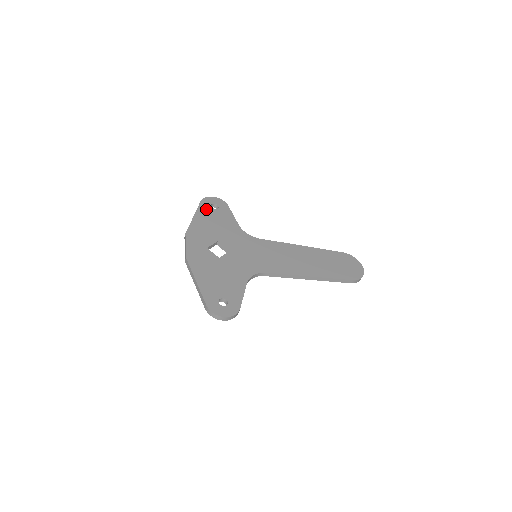
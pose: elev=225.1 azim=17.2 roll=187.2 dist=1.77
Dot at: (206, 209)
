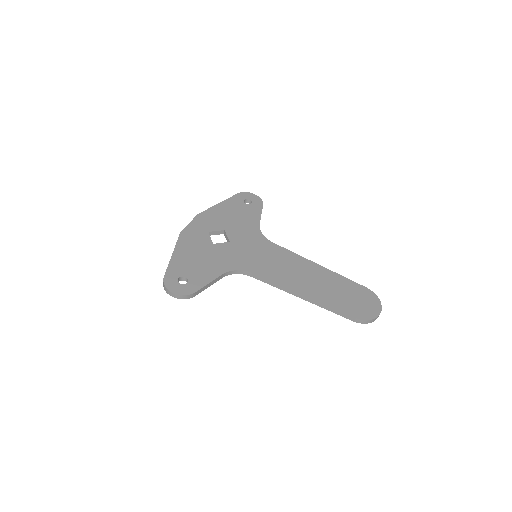
Dot at: (237, 201)
